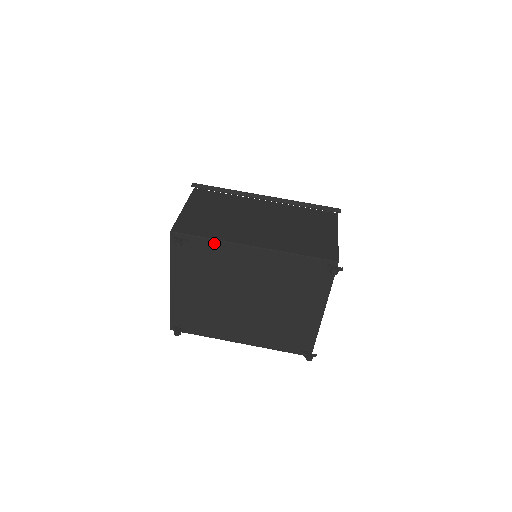
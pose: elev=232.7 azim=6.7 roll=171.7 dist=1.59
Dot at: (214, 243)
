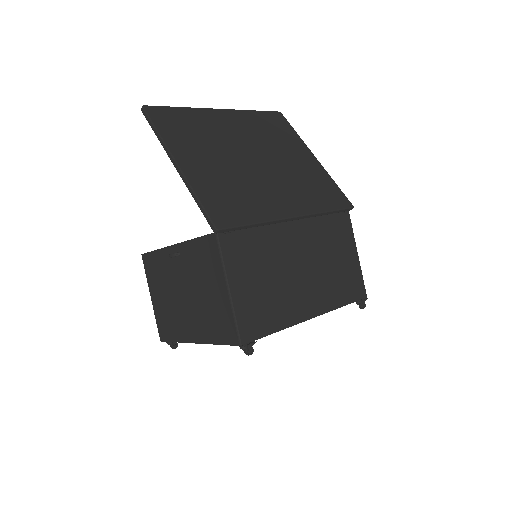
Dot at: (278, 330)
